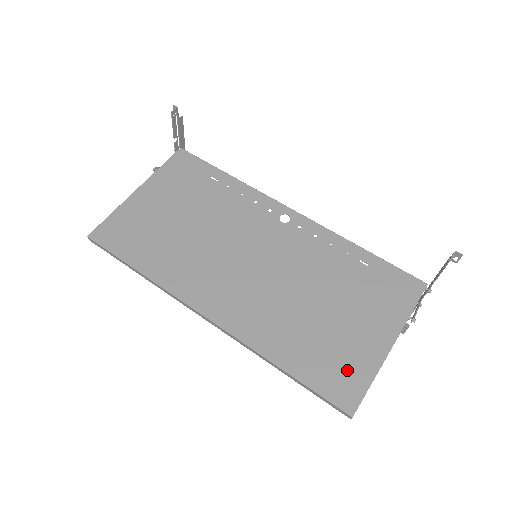
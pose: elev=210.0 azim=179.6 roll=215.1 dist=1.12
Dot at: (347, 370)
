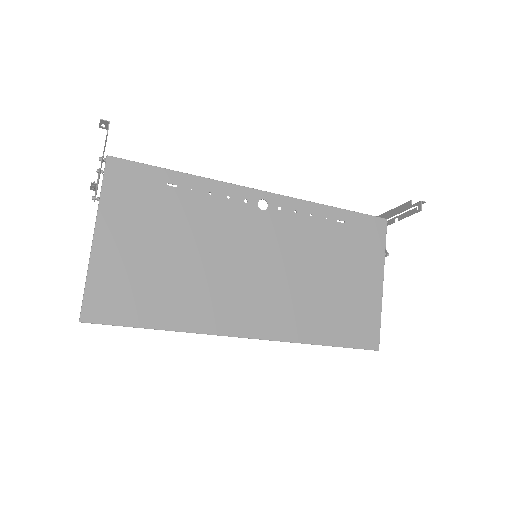
Dot at: (364, 320)
